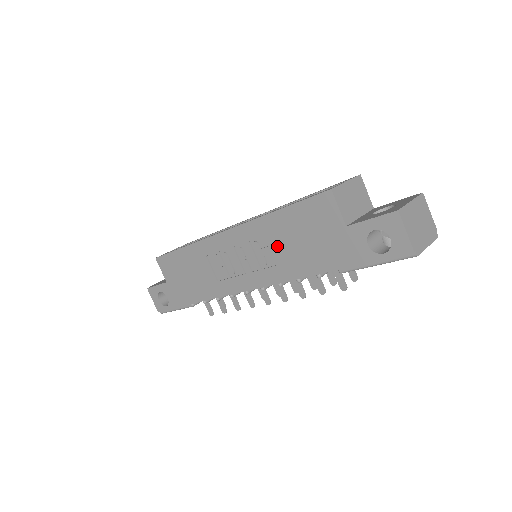
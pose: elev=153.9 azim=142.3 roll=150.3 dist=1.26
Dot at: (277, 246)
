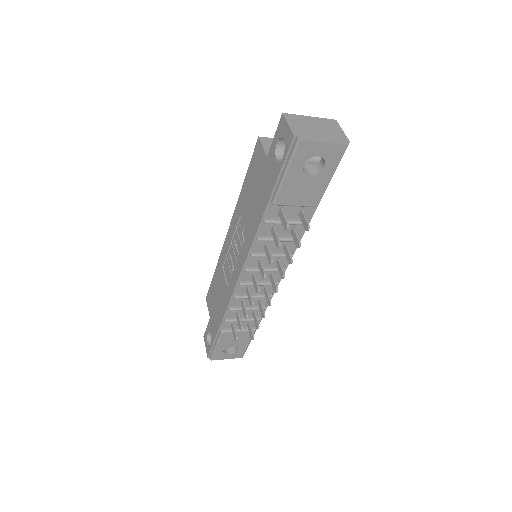
Dot at: (245, 215)
